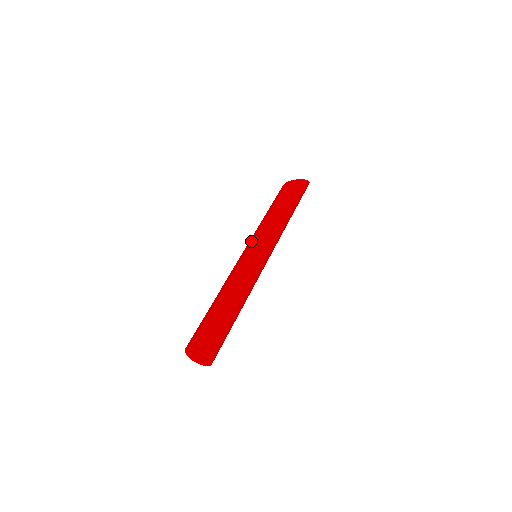
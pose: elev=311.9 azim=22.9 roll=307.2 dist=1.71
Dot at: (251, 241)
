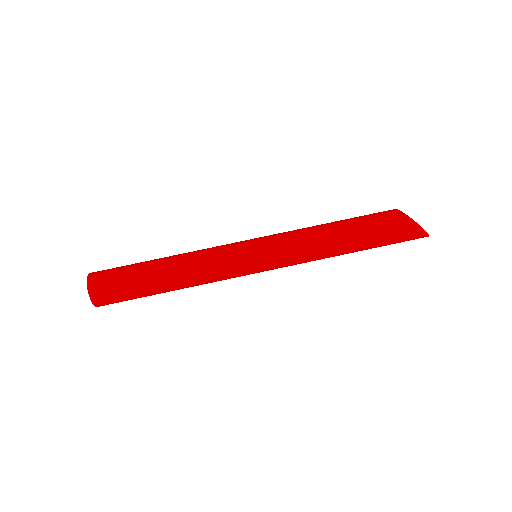
Dot at: (265, 242)
